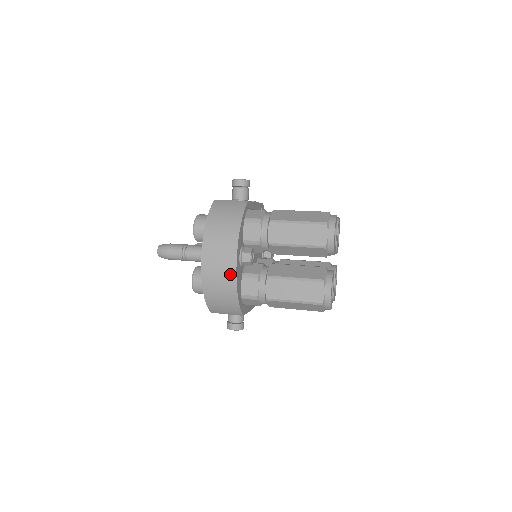
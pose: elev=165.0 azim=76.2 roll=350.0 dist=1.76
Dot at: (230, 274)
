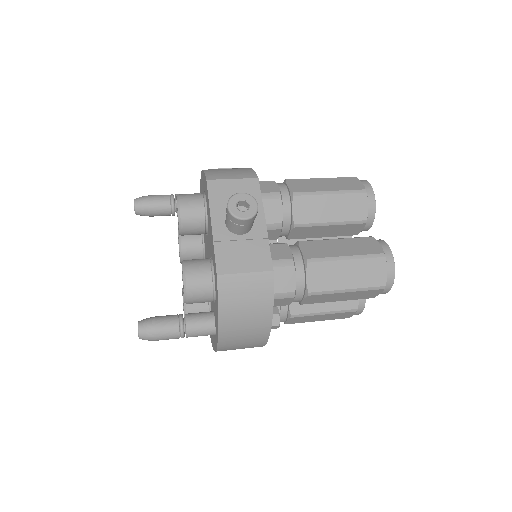
Dot at: occluded
